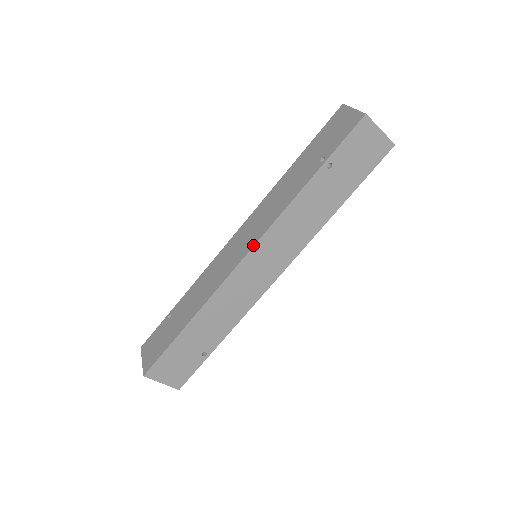
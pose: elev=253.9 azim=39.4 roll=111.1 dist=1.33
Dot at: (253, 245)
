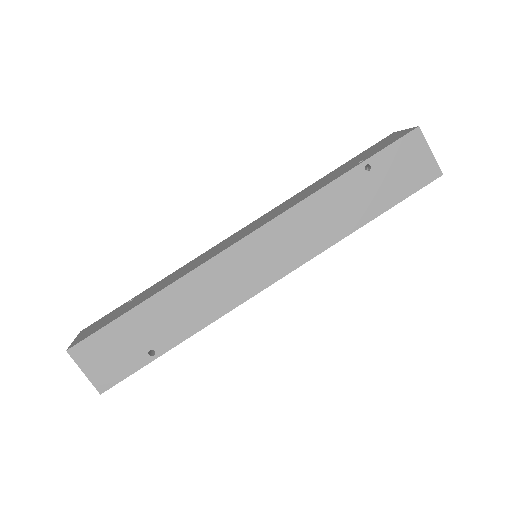
Dot at: (258, 227)
